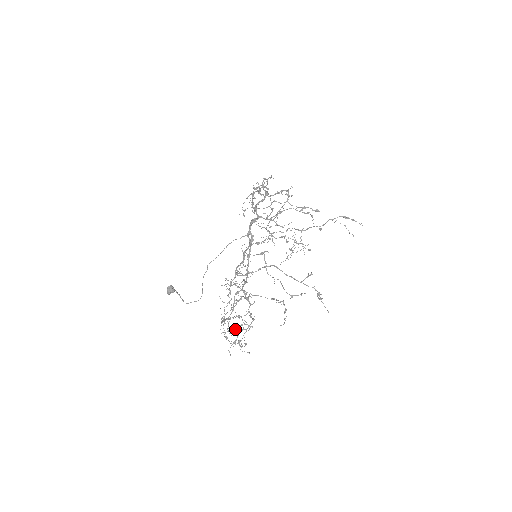
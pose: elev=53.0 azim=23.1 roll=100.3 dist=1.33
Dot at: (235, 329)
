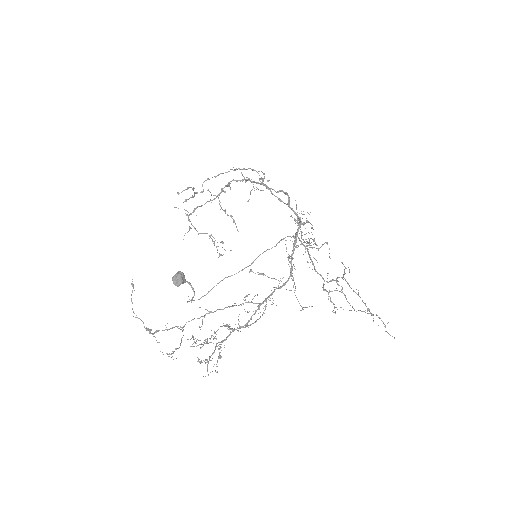
Dot at: (206, 342)
